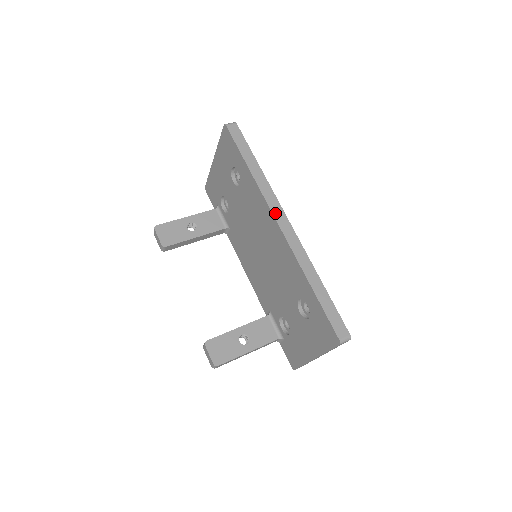
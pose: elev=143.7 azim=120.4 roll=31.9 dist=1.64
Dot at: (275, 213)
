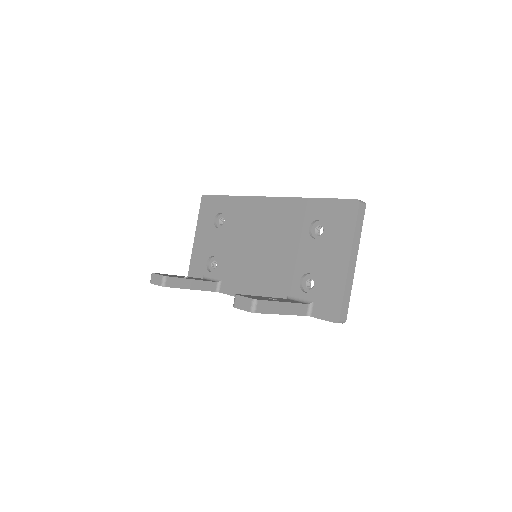
Dot at: (262, 197)
